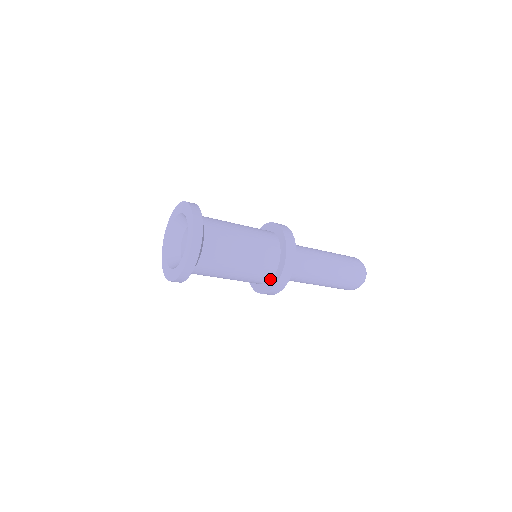
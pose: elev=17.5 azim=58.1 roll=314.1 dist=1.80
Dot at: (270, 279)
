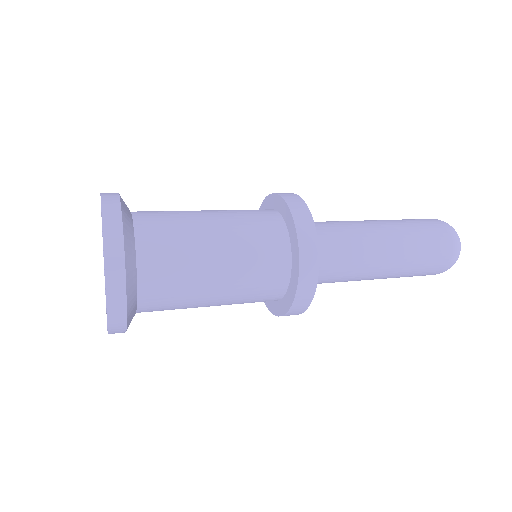
Dot at: (284, 292)
